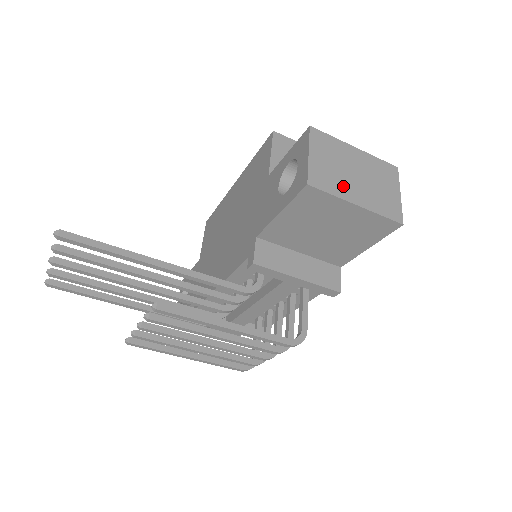
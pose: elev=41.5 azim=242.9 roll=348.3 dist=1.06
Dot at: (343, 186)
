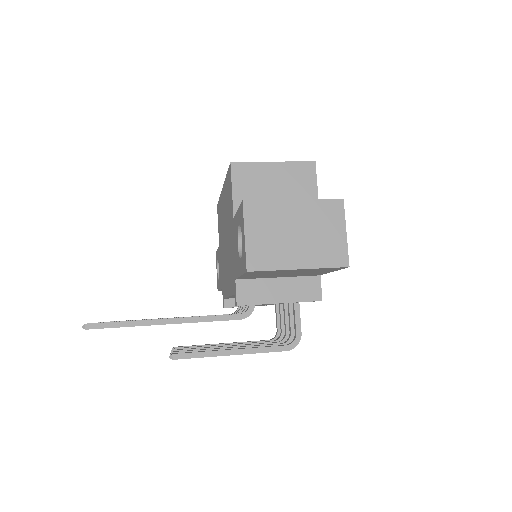
Dot at: (283, 255)
